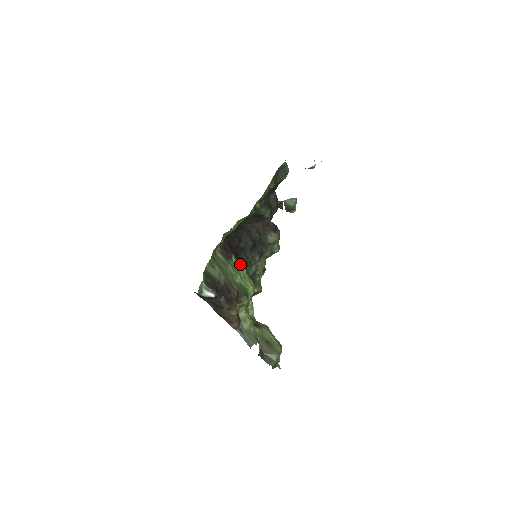
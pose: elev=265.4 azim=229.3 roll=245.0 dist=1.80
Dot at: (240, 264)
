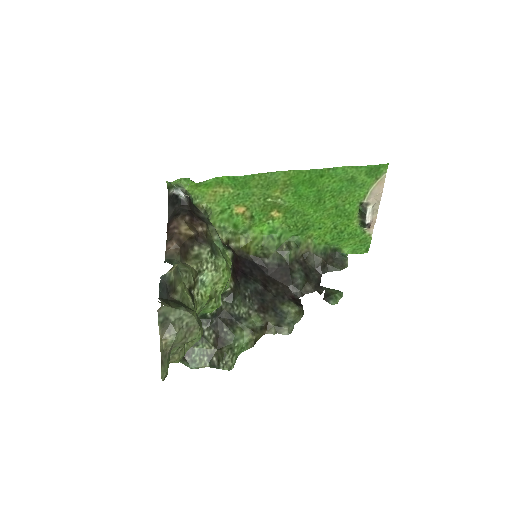
Dot at: (232, 276)
